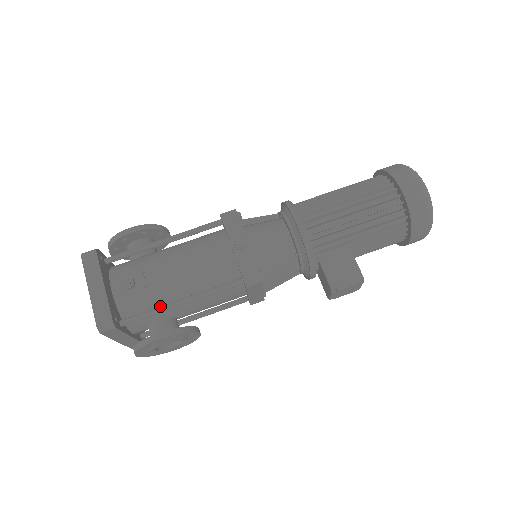
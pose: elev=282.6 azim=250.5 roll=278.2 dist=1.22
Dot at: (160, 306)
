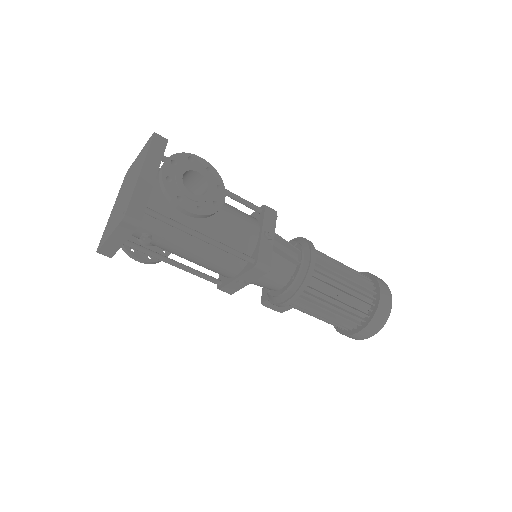
Dot at: (155, 255)
